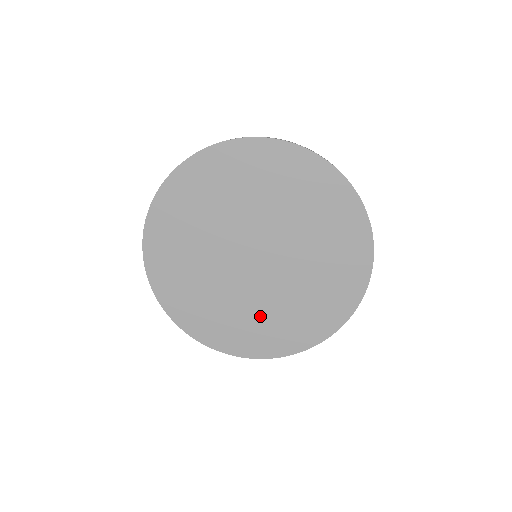
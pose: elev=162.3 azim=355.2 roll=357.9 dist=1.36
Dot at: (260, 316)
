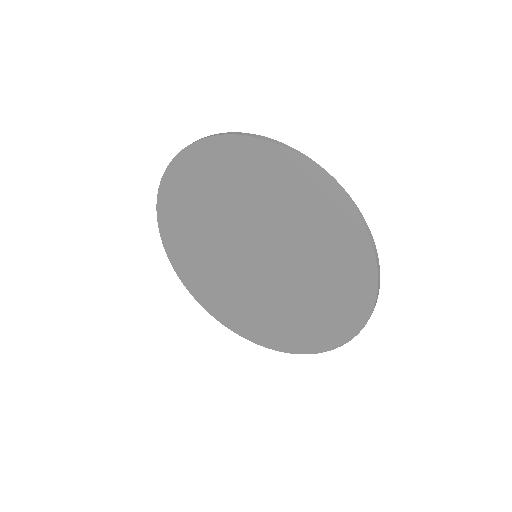
Dot at: (291, 313)
